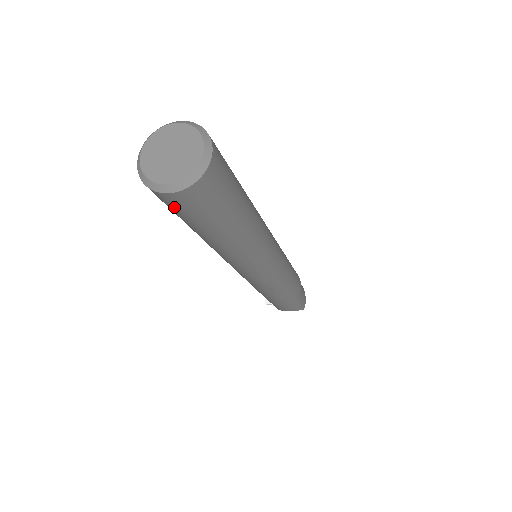
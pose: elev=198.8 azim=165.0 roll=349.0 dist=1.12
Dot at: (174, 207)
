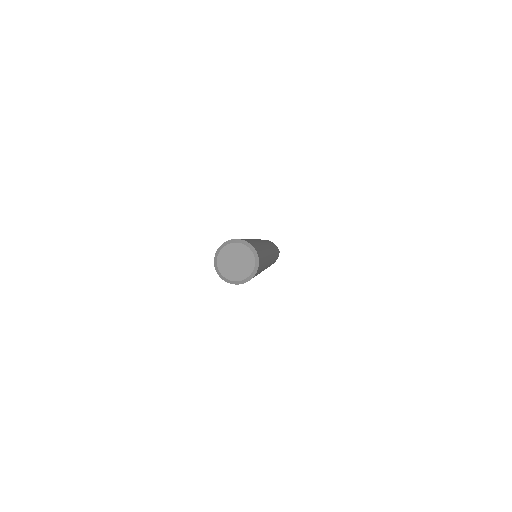
Dot at: occluded
